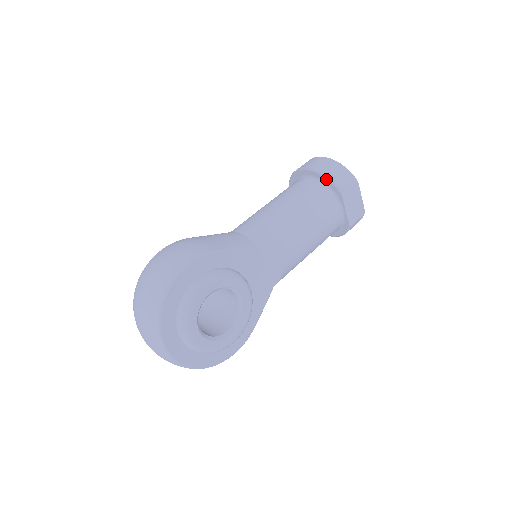
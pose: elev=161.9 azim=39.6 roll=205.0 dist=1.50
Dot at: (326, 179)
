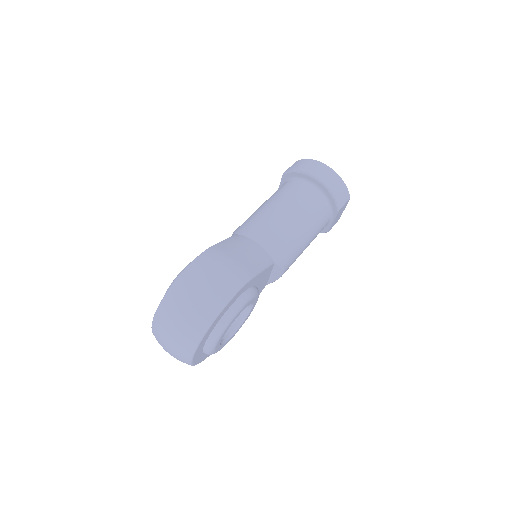
Dot at: (331, 196)
